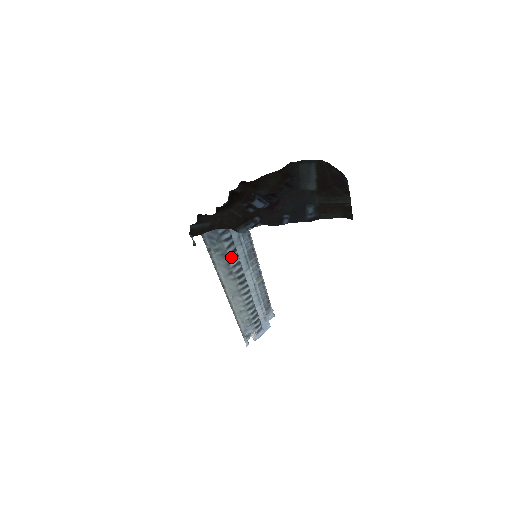
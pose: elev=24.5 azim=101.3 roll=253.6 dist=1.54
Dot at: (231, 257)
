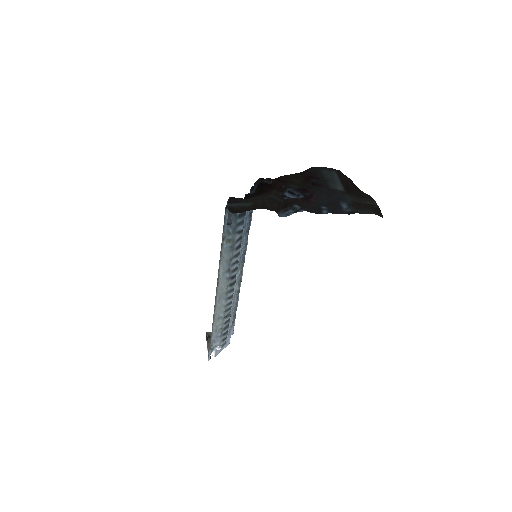
Dot at: (235, 252)
